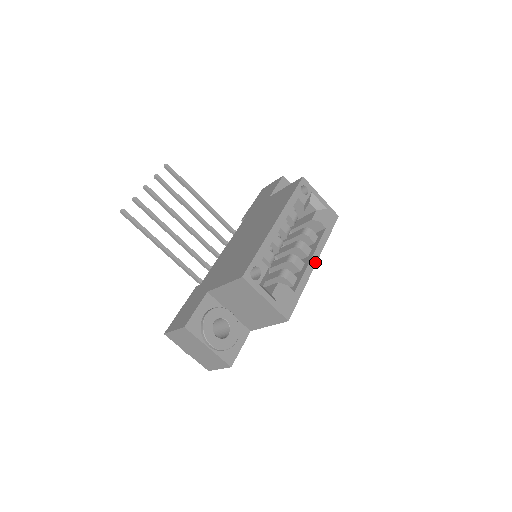
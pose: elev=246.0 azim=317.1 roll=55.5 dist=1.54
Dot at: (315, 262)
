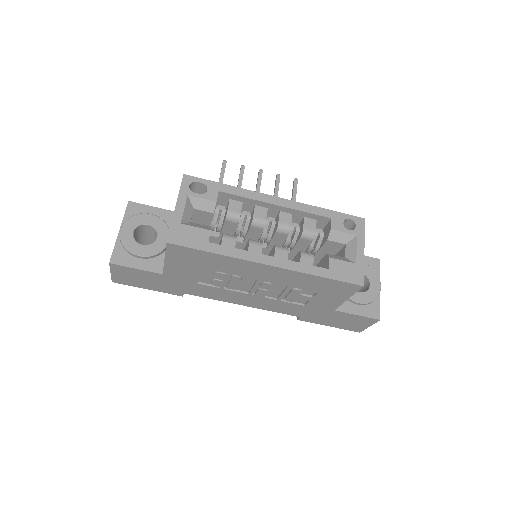
Dot at: (269, 263)
